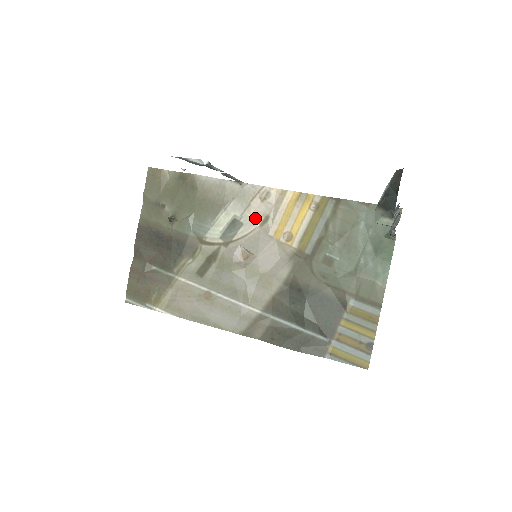
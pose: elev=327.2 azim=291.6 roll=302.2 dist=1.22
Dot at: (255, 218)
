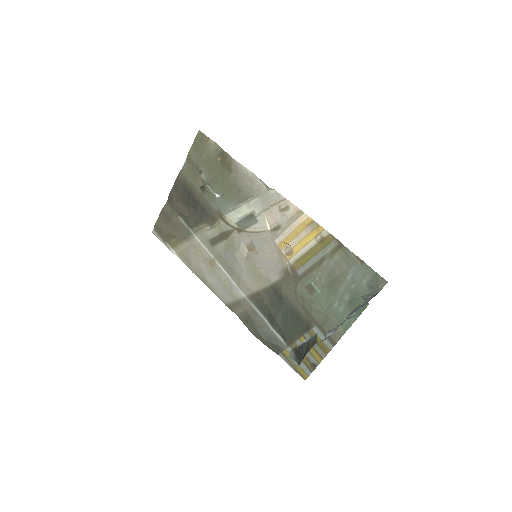
Dot at: (269, 222)
